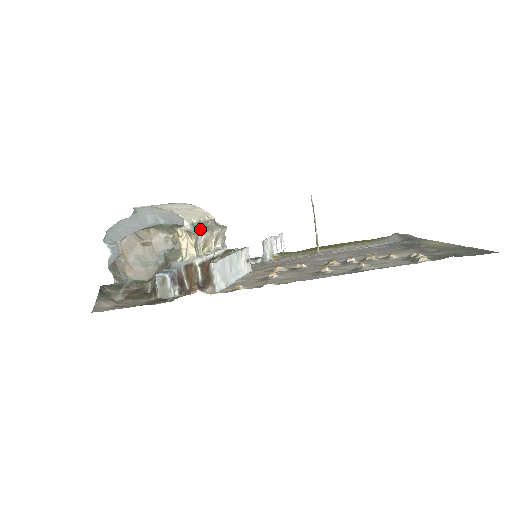
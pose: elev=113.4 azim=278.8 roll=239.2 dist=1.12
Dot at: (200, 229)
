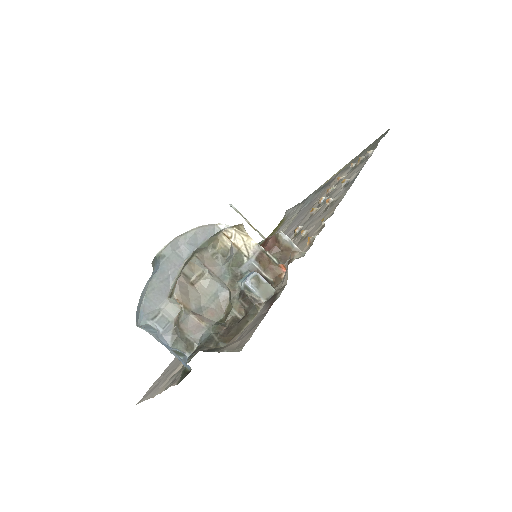
Dot at: occluded
